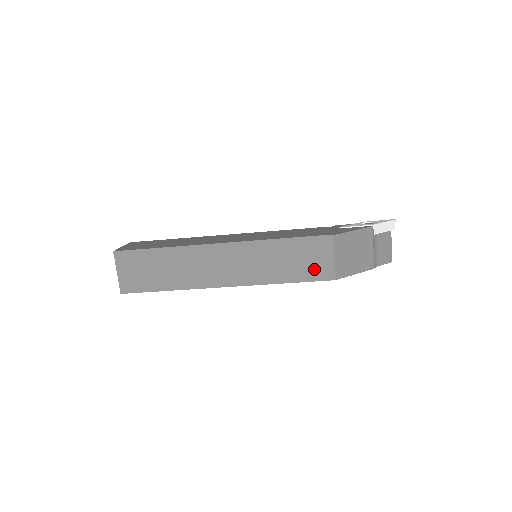
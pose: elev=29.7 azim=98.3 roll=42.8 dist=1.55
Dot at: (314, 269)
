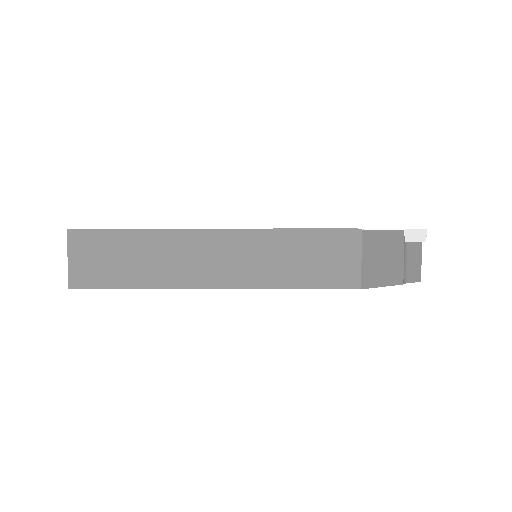
Dot at: (334, 272)
